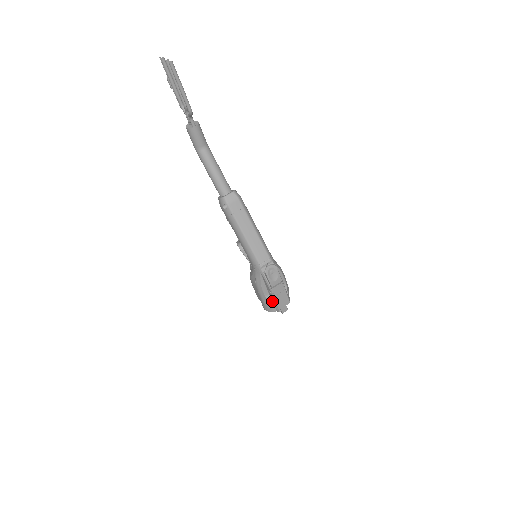
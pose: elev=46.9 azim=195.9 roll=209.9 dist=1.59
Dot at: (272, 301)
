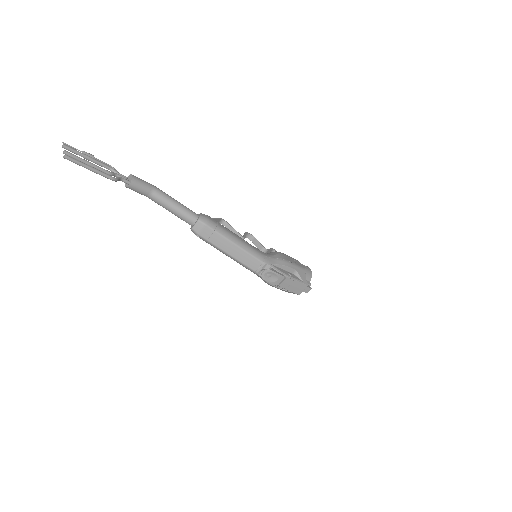
Dot at: (288, 291)
